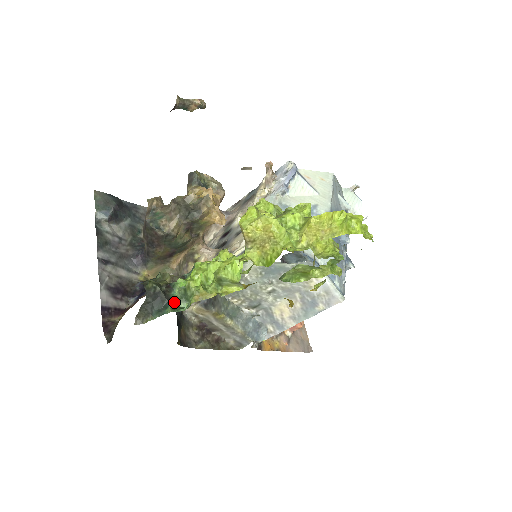
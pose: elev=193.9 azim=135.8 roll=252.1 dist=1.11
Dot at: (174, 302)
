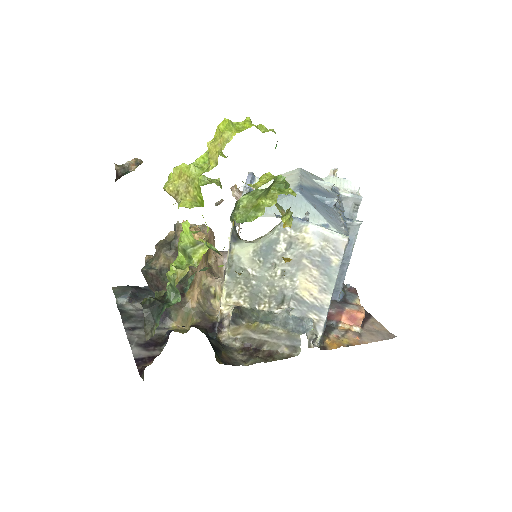
Dot at: (169, 302)
